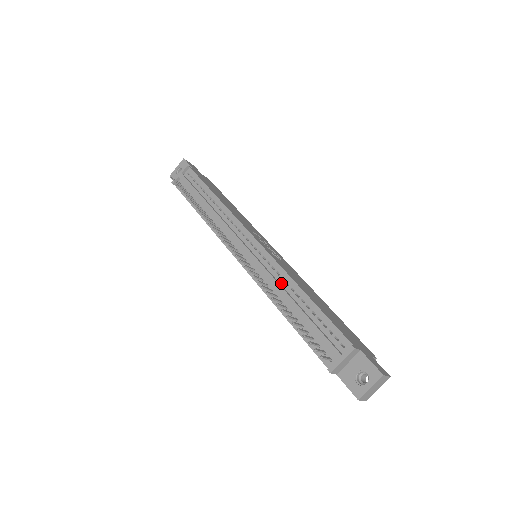
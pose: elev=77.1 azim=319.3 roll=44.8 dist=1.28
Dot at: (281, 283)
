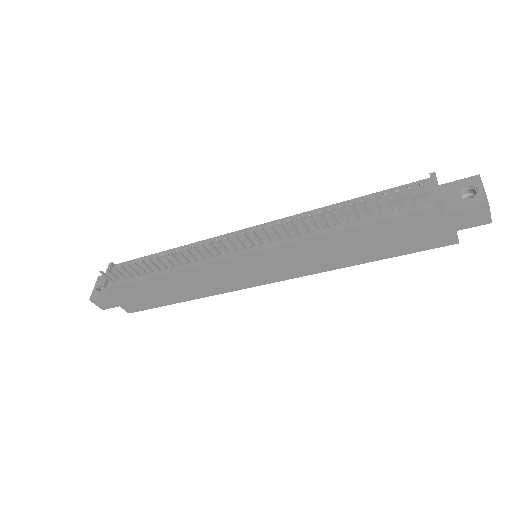
Dot at: occluded
